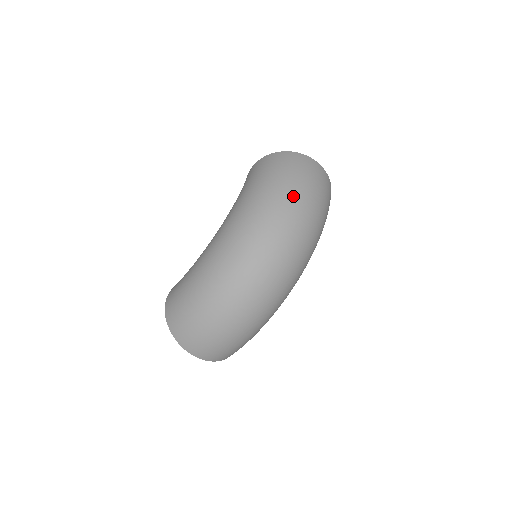
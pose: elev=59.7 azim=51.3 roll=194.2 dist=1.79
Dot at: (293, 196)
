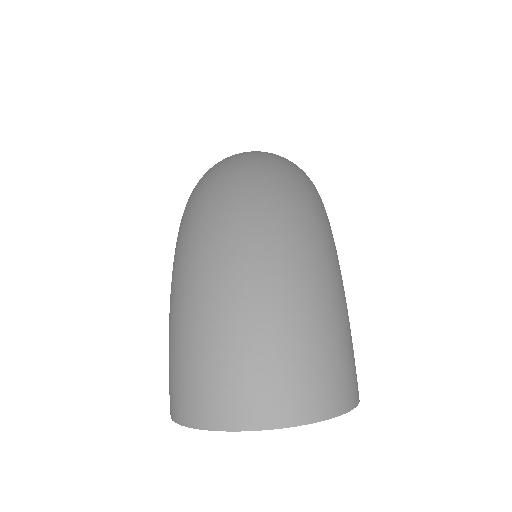
Dot at: occluded
